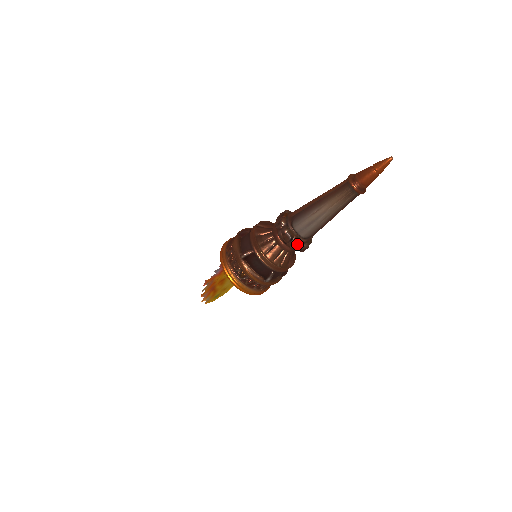
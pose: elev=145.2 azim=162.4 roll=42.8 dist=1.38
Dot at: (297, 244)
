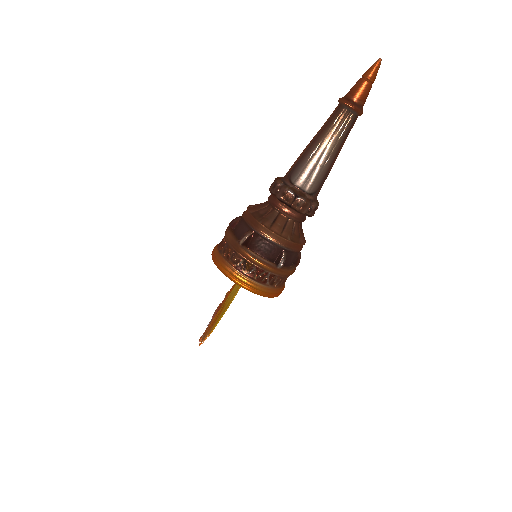
Dot at: (304, 201)
